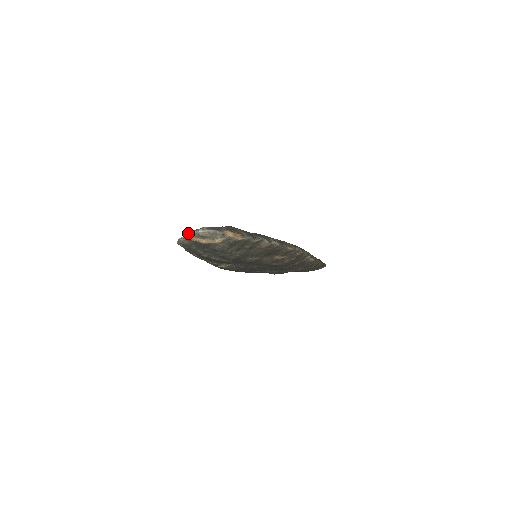
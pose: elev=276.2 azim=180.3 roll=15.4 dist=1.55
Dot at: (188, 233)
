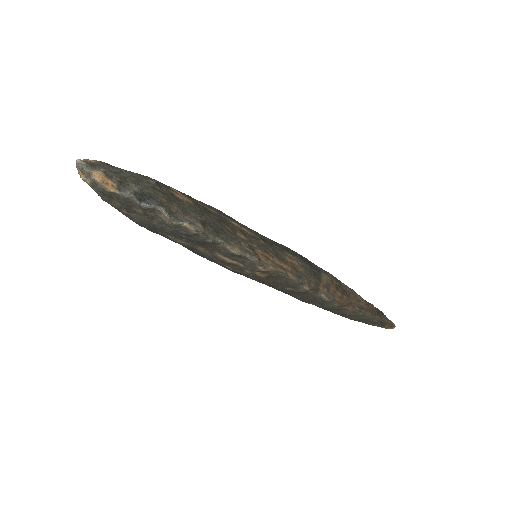
Dot at: occluded
